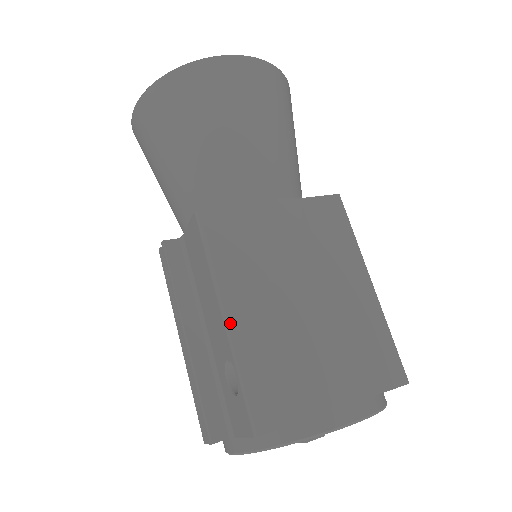
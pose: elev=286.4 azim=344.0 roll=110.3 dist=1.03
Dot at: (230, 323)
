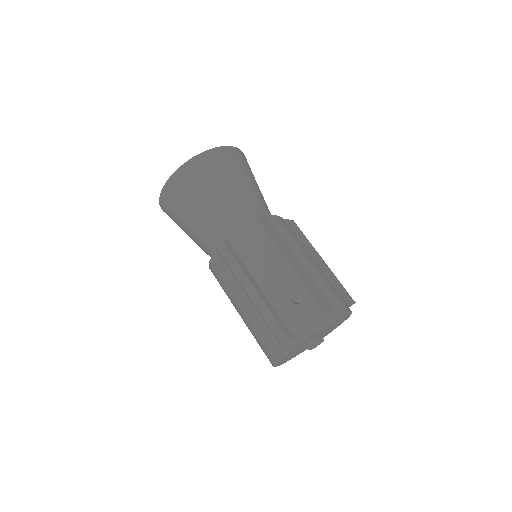
Dot at: (290, 265)
